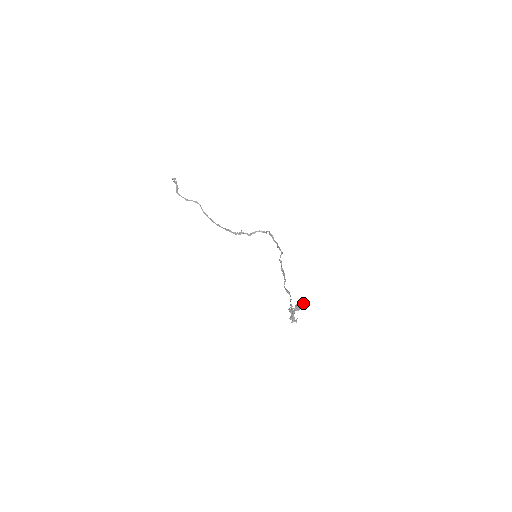
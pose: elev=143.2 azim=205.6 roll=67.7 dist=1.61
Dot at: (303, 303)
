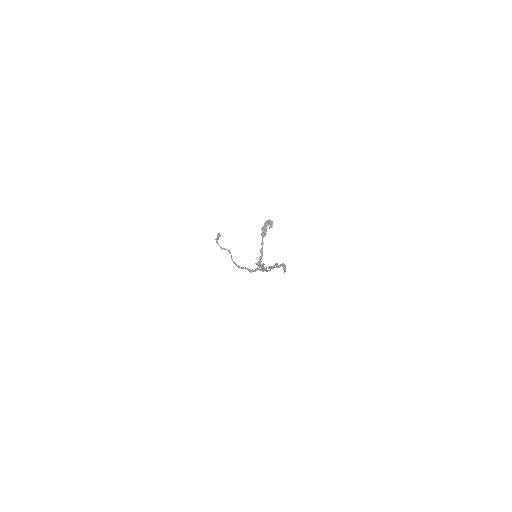
Dot at: (271, 222)
